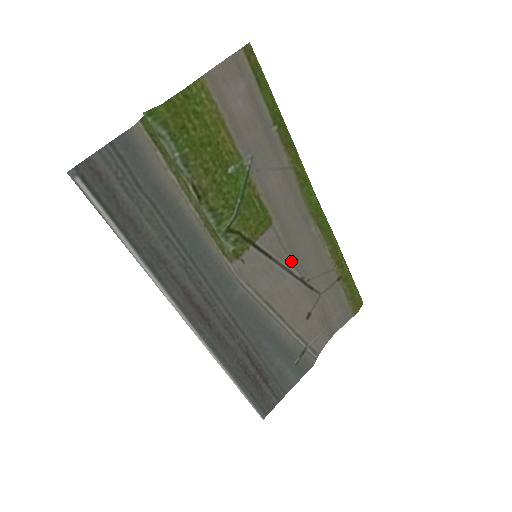
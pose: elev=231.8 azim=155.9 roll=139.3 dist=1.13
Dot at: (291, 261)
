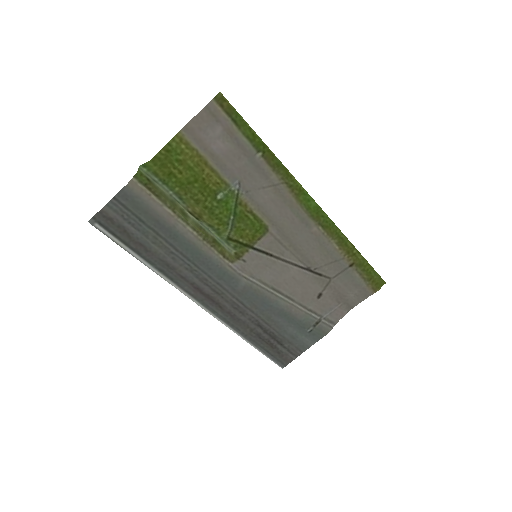
Dot at: (294, 256)
